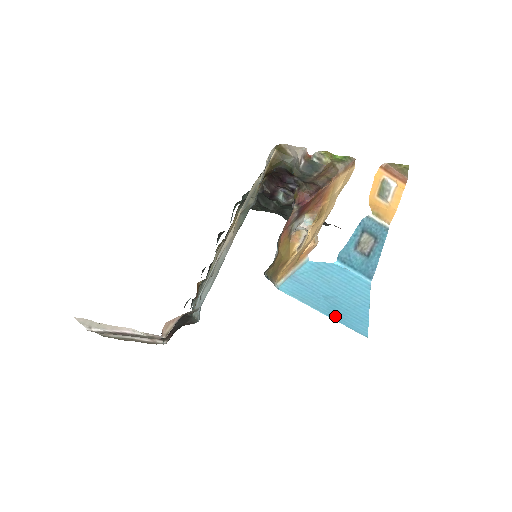
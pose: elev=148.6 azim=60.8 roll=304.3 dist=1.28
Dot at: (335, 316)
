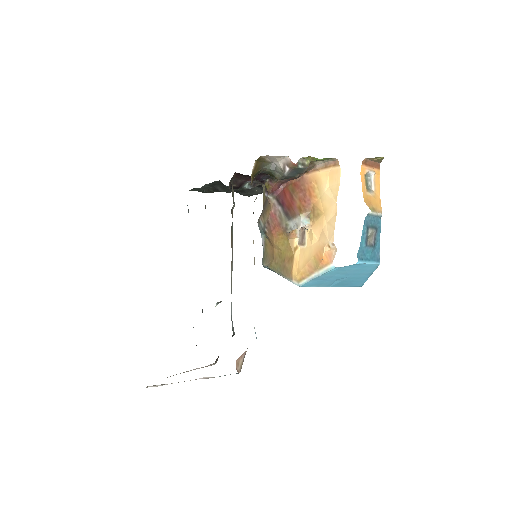
Dot at: (341, 285)
